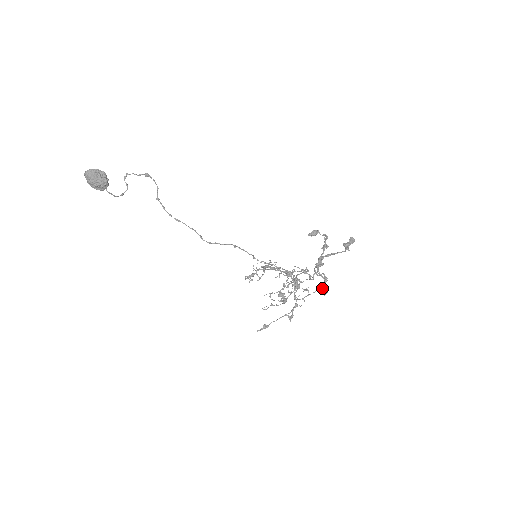
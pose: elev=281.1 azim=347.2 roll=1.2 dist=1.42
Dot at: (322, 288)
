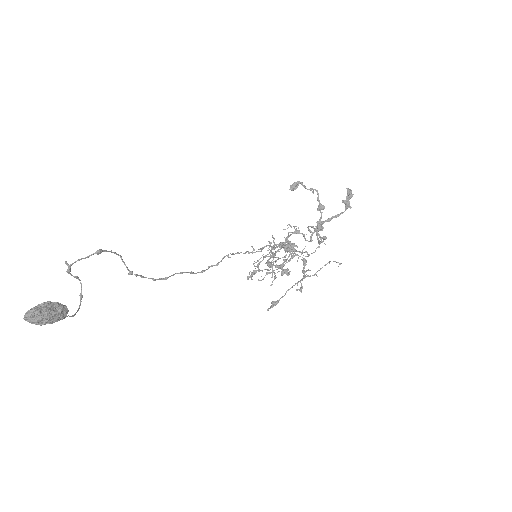
Dot at: (319, 243)
